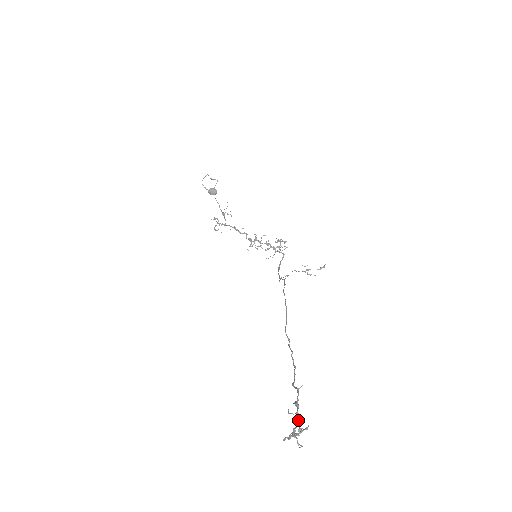
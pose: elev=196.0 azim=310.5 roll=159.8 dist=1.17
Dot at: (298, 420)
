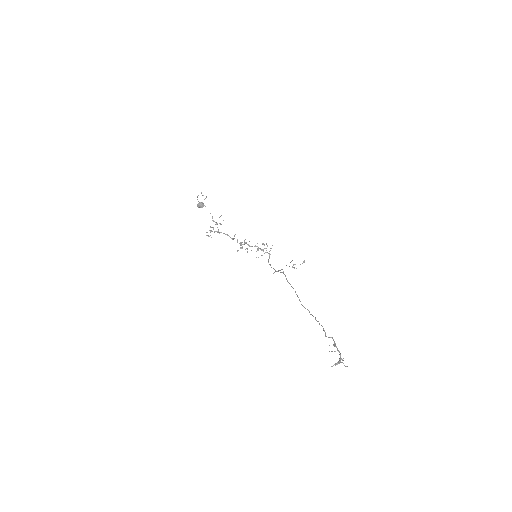
Dot at: (340, 354)
